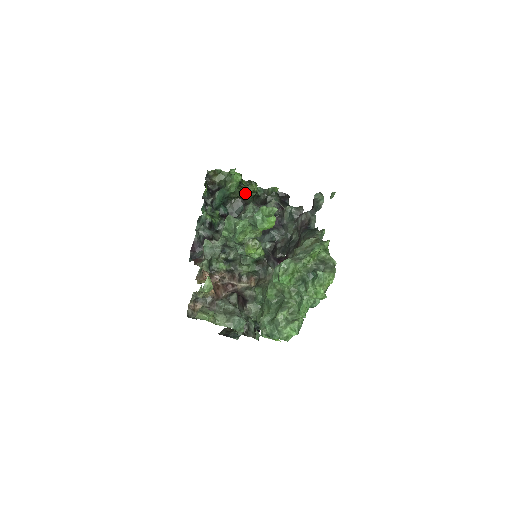
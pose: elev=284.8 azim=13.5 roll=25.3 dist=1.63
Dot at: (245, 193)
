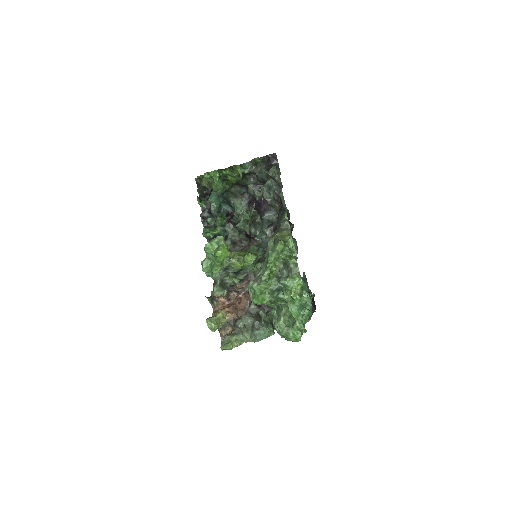
Dot at: (233, 182)
